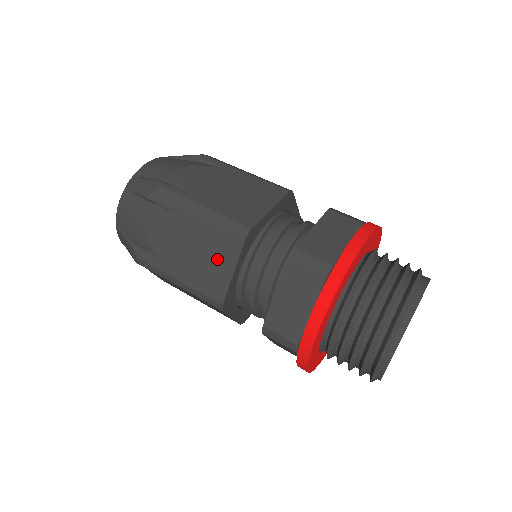
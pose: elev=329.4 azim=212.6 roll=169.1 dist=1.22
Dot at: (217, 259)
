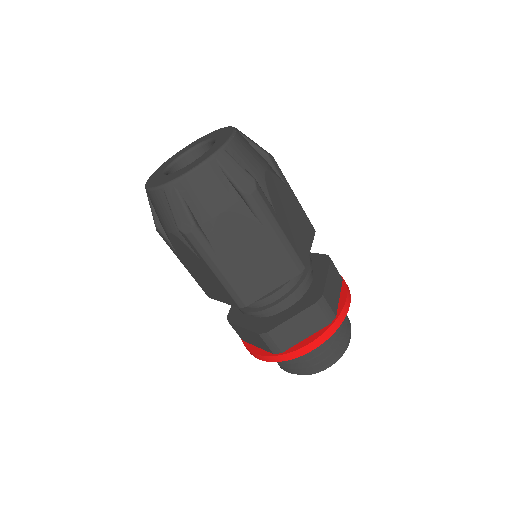
Dot at: (216, 291)
